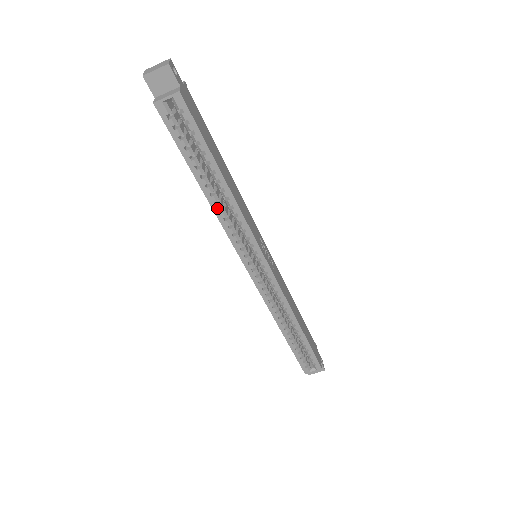
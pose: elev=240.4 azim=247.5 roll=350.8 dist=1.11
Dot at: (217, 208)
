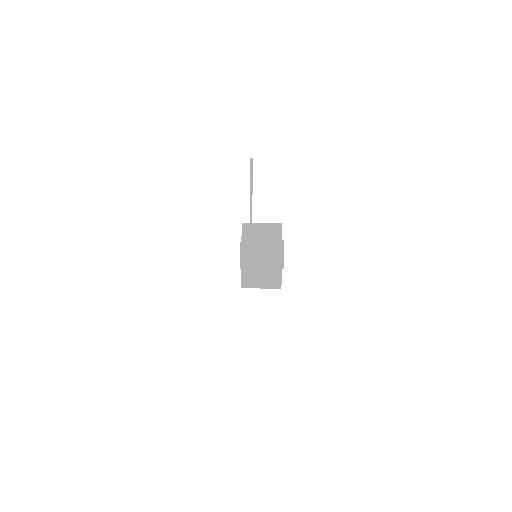
Dot at: occluded
